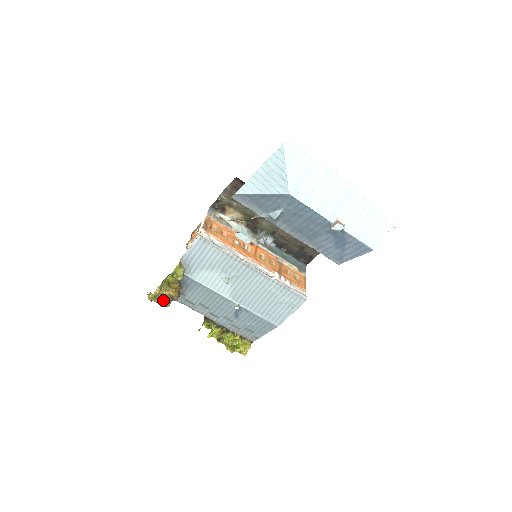
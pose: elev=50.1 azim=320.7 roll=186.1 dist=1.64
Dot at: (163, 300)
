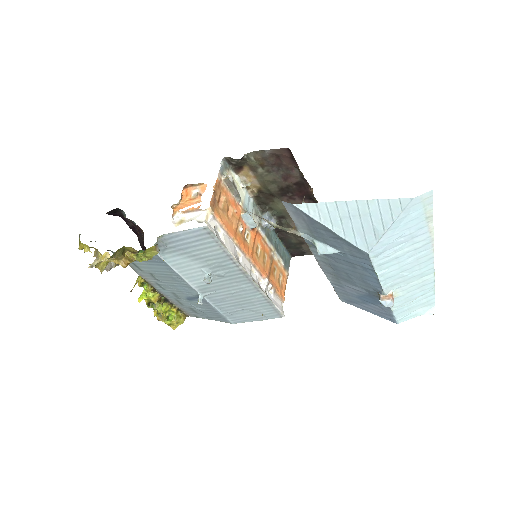
Dot at: occluded
